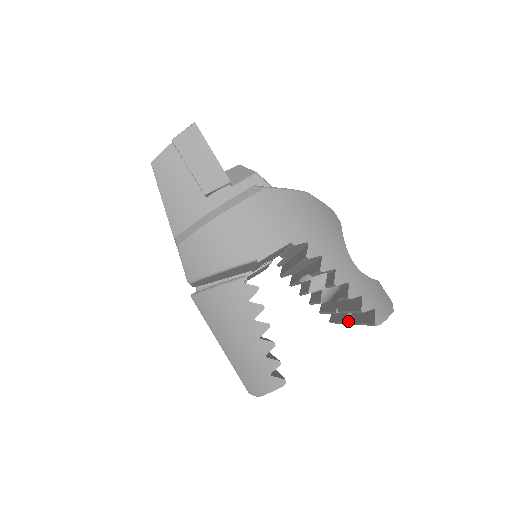
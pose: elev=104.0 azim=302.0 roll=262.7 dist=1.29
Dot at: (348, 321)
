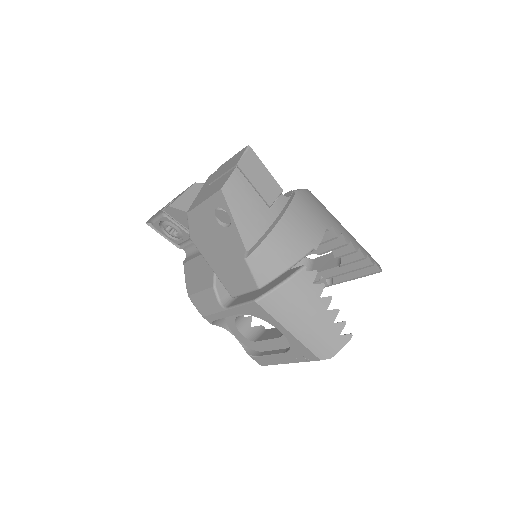
Dot at: (329, 284)
